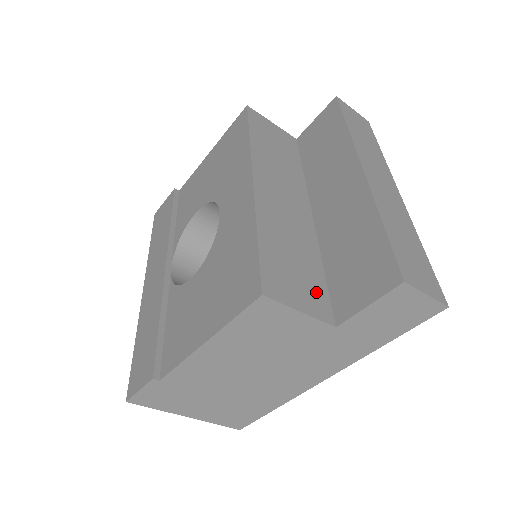
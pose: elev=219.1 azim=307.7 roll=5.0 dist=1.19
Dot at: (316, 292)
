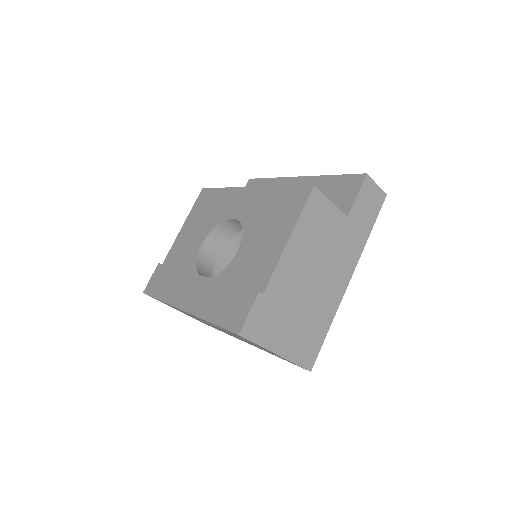
Dot at: occluded
